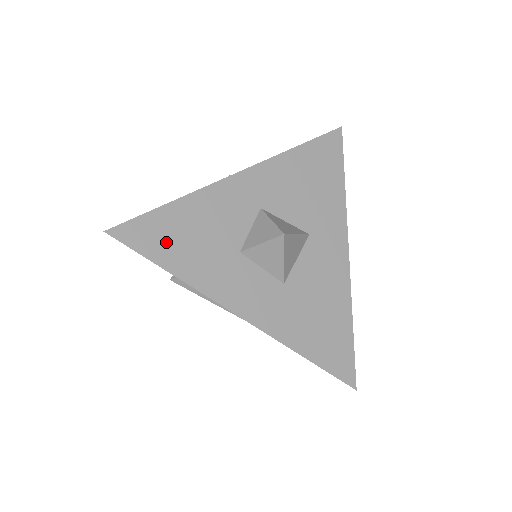
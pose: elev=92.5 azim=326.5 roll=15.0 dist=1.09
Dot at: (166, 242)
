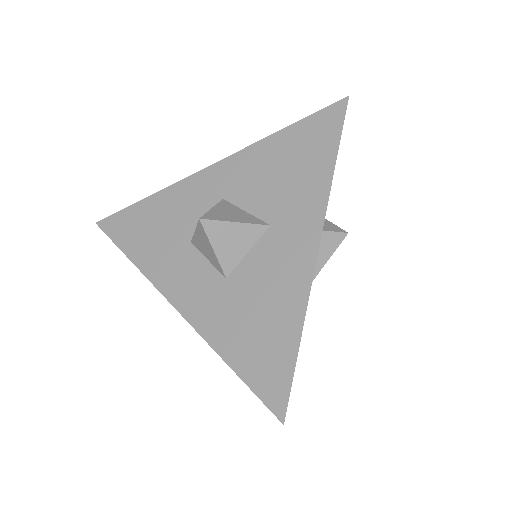
Dot at: (133, 232)
